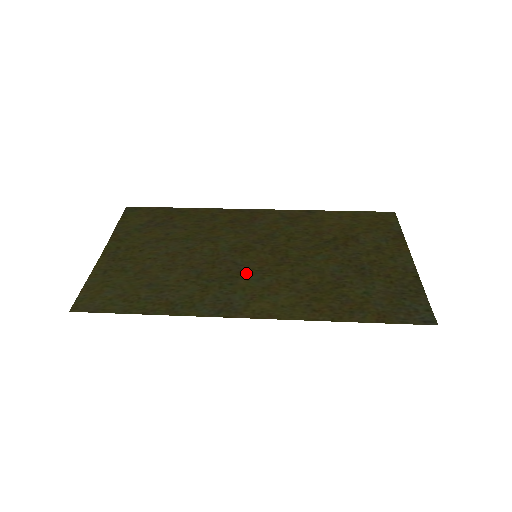
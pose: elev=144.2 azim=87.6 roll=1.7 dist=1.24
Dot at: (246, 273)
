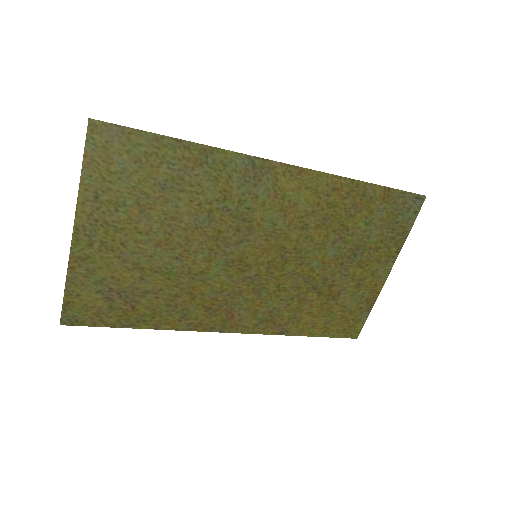
Dot at: (256, 229)
